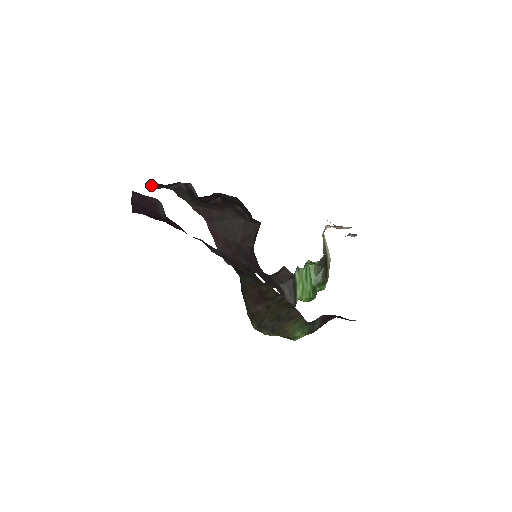
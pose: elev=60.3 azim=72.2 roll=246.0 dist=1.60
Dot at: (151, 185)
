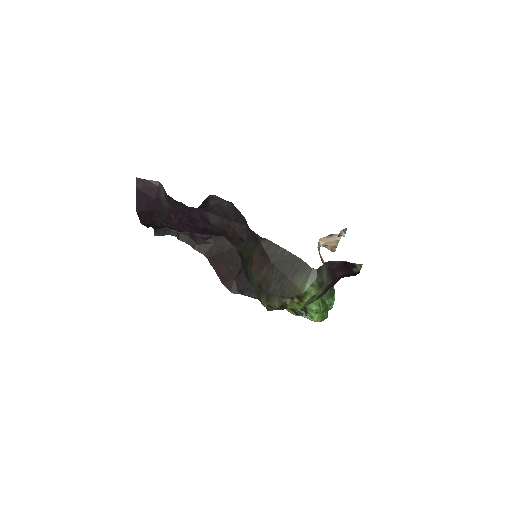
Dot at: (154, 232)
